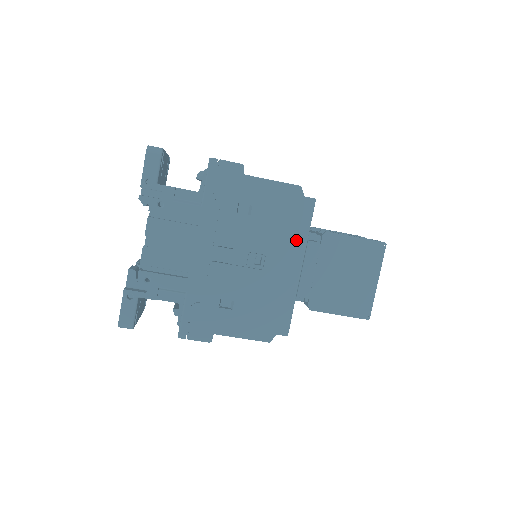
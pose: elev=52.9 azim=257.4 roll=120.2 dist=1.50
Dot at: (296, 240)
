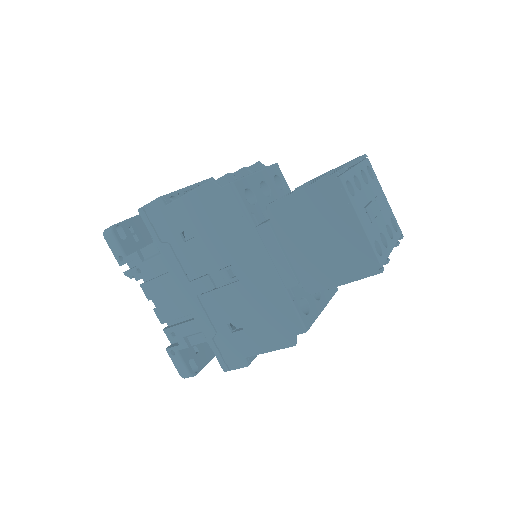
Dot at: (245, 234)
